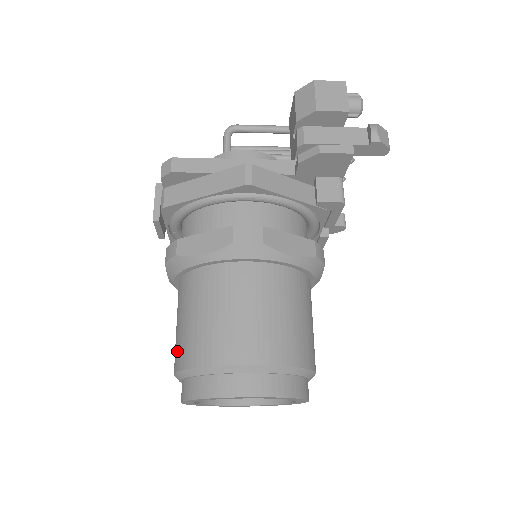
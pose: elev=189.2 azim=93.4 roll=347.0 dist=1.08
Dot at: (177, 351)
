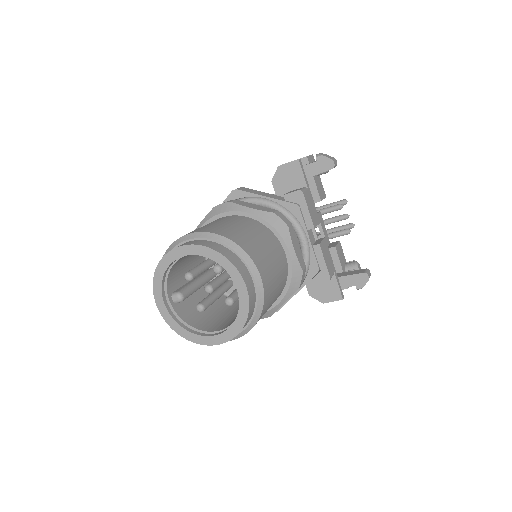
Dot at: occluded
